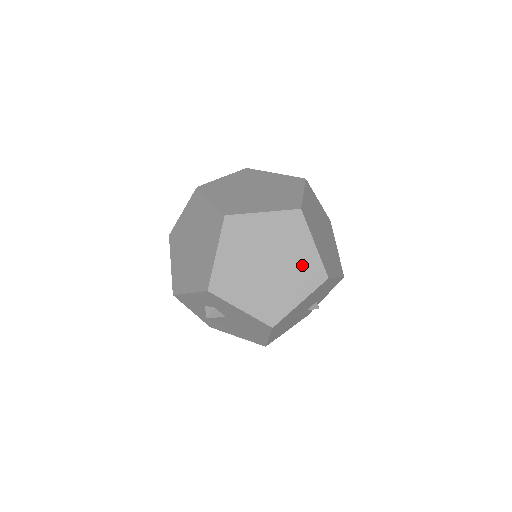
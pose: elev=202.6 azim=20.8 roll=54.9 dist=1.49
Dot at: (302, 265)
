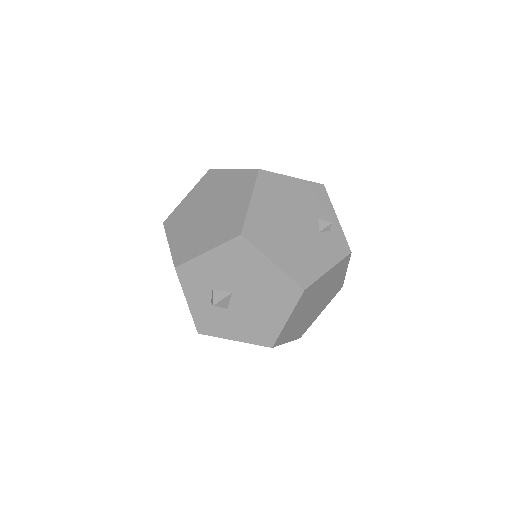
Dot at: (233, 185)
